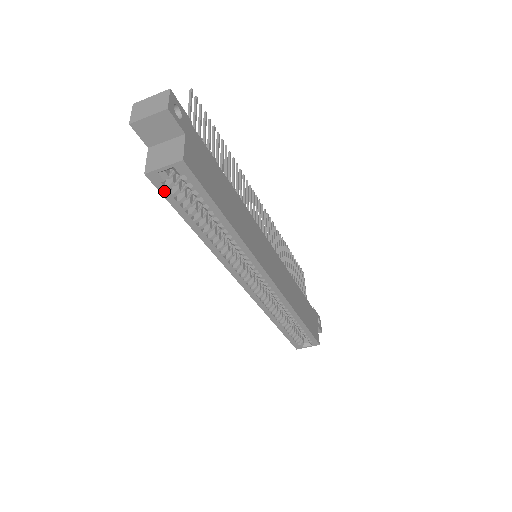
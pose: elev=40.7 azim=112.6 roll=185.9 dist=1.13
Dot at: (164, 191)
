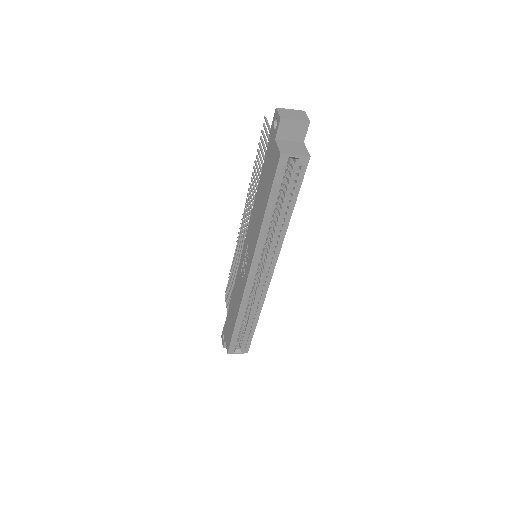
Dot at: (279, 172)
